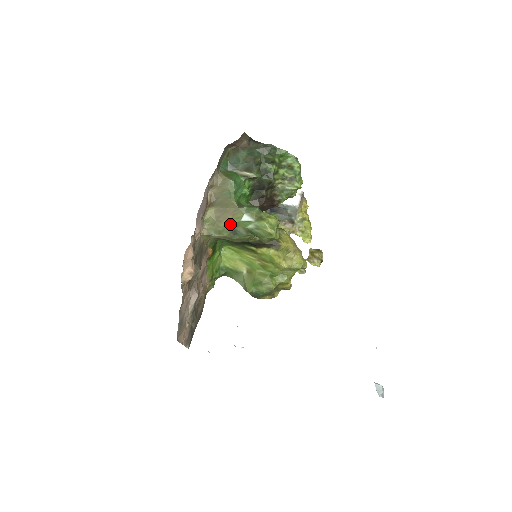
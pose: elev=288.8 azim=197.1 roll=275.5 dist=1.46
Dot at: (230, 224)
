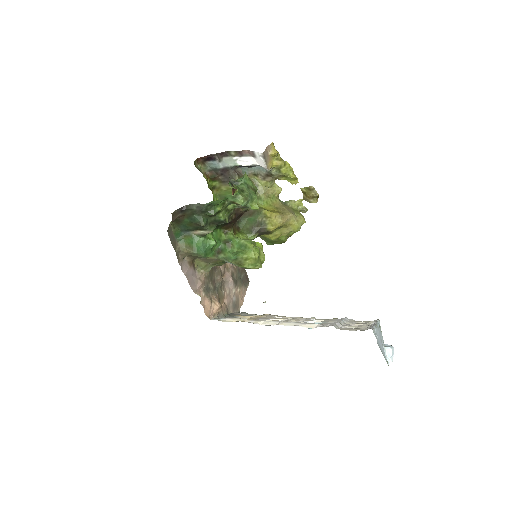
Dot at: (219, 263)
